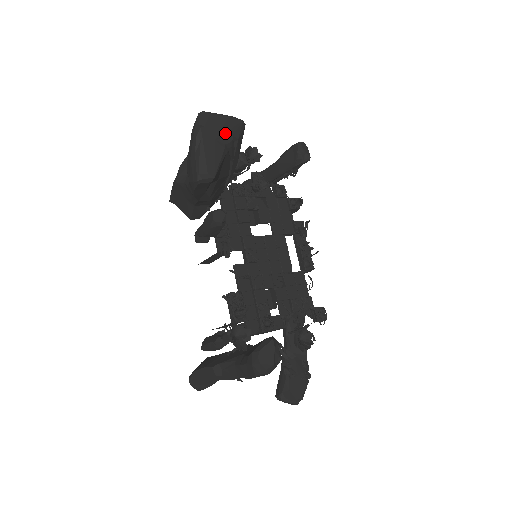
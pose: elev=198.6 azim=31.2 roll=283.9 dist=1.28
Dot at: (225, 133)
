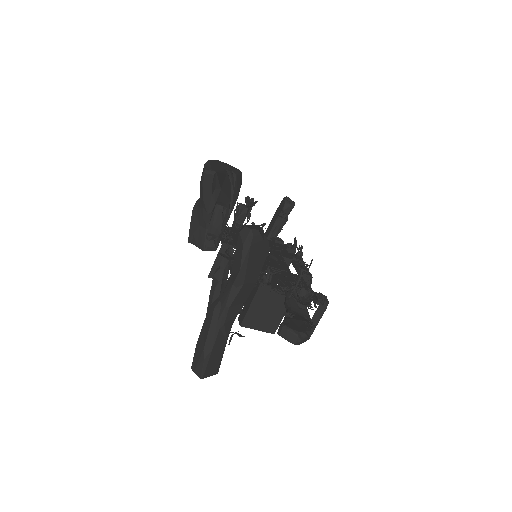
Dot at: (226, 167)
